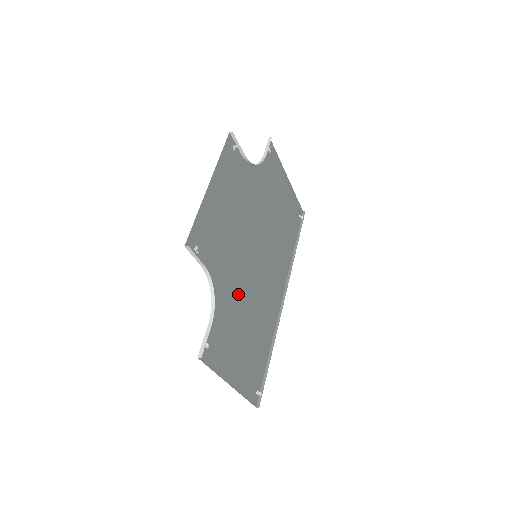
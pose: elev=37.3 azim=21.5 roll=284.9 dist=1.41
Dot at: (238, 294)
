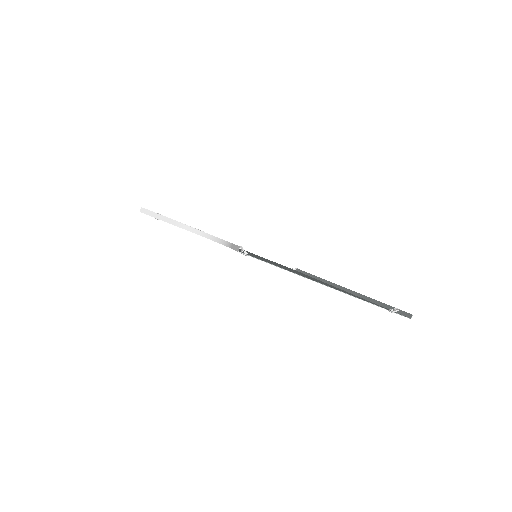
Dot at: occluded
